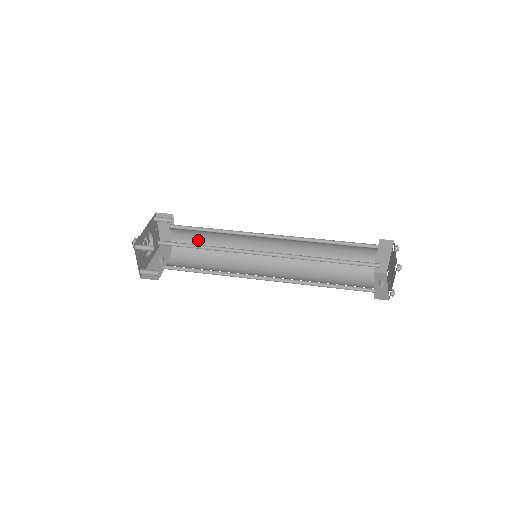
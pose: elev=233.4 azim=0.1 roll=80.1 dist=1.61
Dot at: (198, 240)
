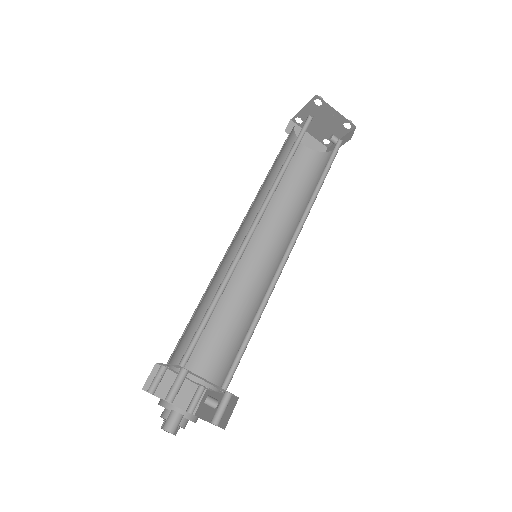
Dot at: (207, 340)
